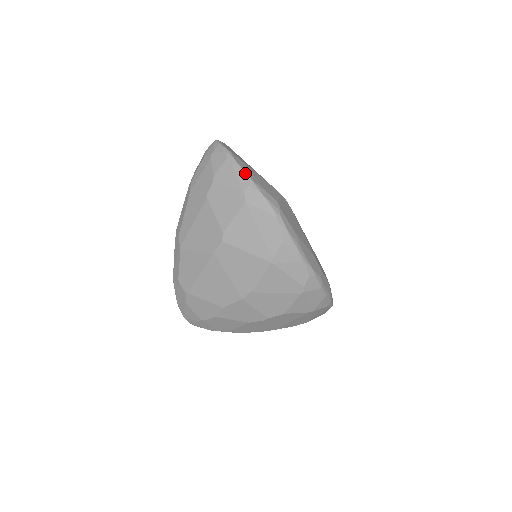
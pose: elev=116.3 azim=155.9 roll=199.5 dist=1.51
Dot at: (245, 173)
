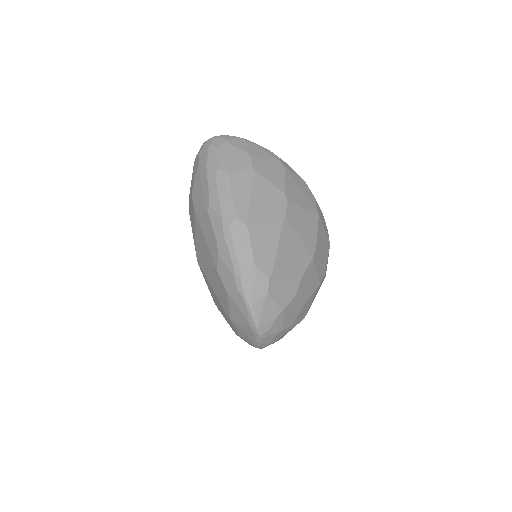
Dot at: (267, 149)
